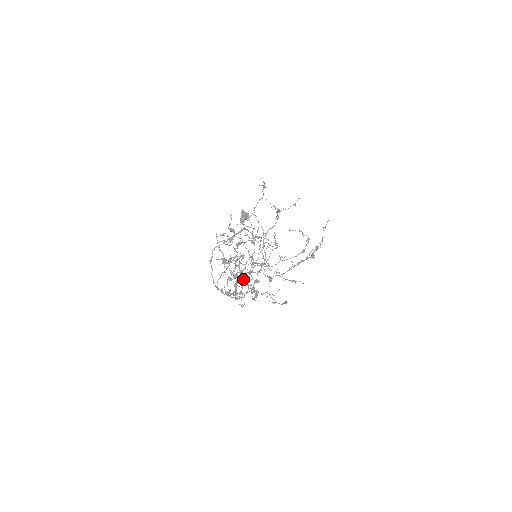
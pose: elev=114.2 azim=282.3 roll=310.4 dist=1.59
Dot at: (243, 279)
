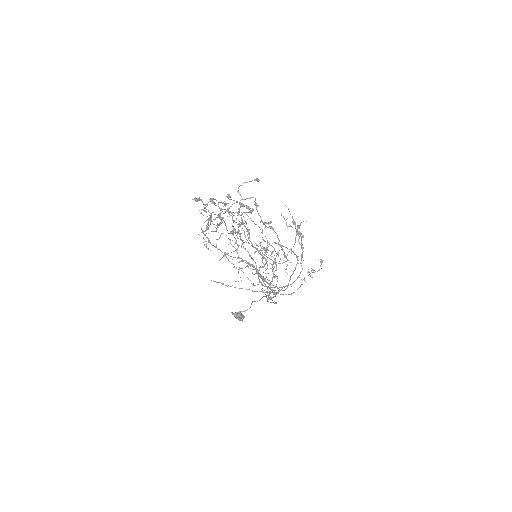
Dot at: (241, 206)
